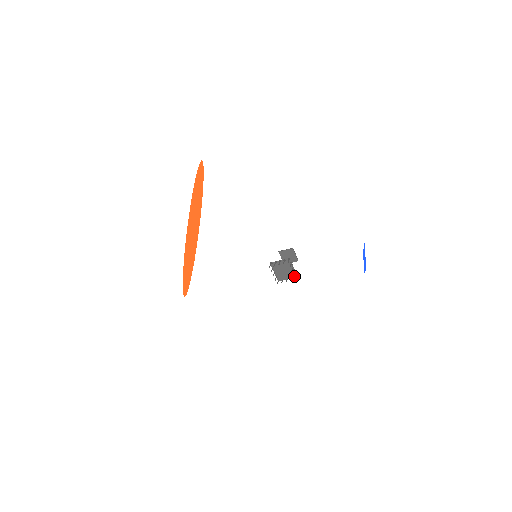
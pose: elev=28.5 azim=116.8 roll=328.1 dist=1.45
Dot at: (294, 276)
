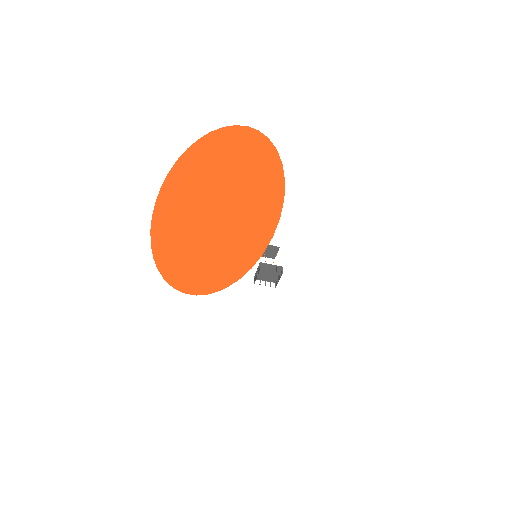
Dot at: (274, 281)
